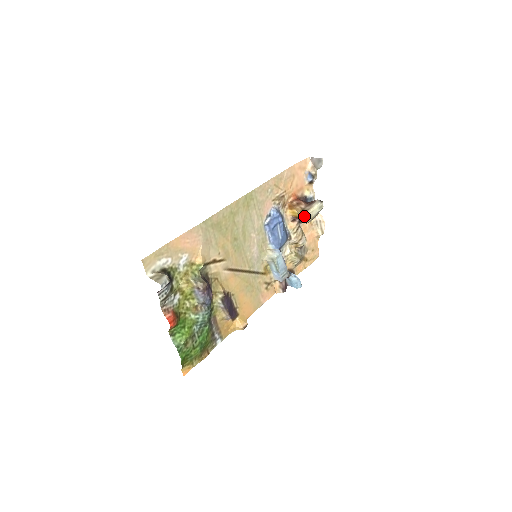
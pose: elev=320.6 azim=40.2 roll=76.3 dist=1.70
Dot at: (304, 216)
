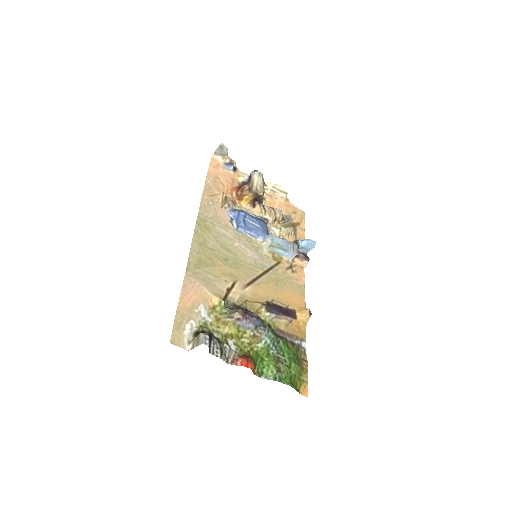
Dot at: (255, 192)
